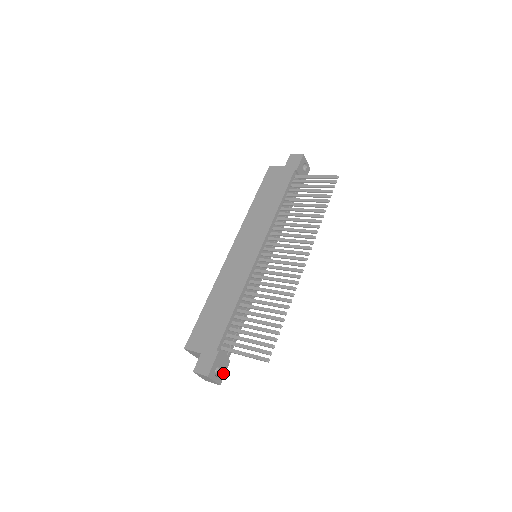
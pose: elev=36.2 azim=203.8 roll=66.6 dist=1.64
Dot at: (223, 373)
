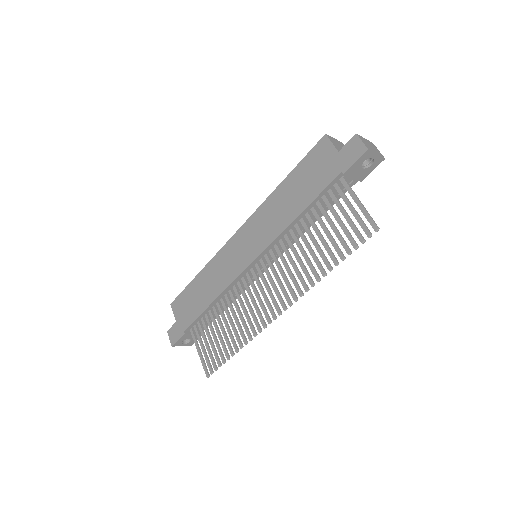
Dot at: occluded
